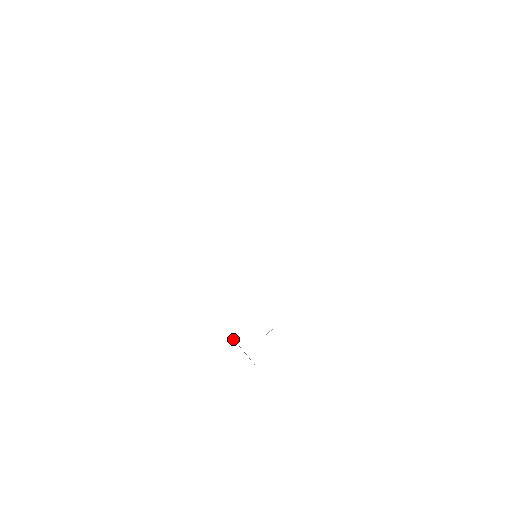
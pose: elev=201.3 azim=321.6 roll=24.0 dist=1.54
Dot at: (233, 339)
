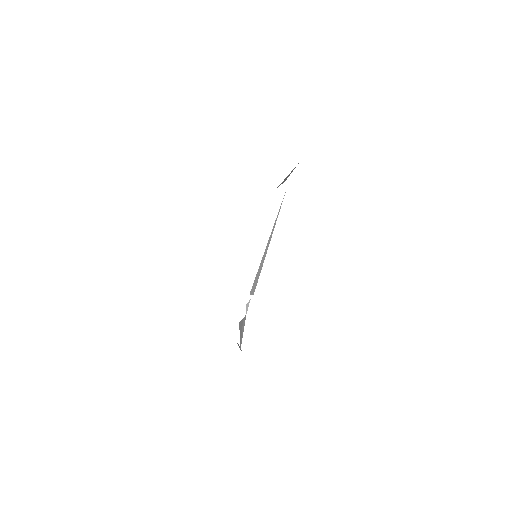
Dot at: occluded
